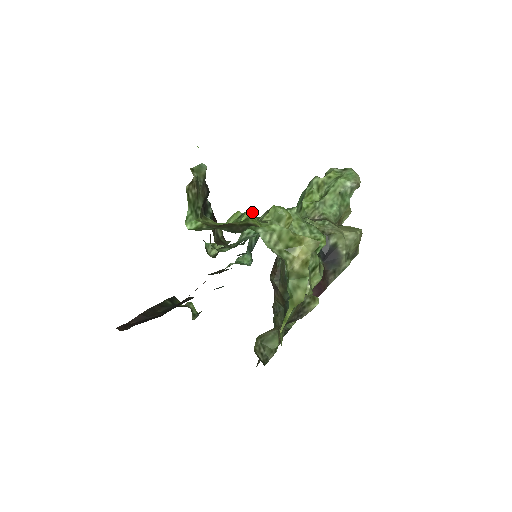
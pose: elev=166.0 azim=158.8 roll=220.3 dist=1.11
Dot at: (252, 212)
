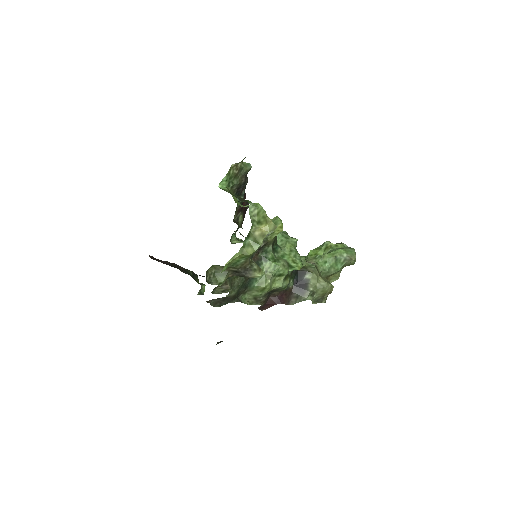
Dot at: occluded
